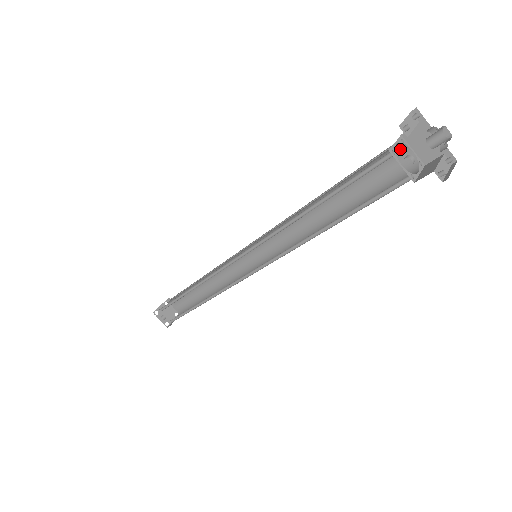
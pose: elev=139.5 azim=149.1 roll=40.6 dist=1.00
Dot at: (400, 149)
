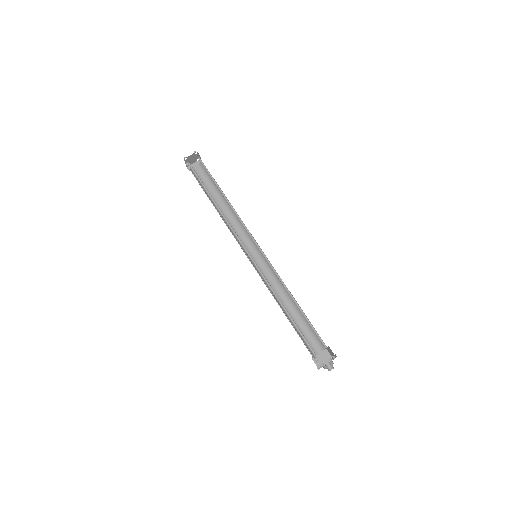
Dot at: (324, 345)
